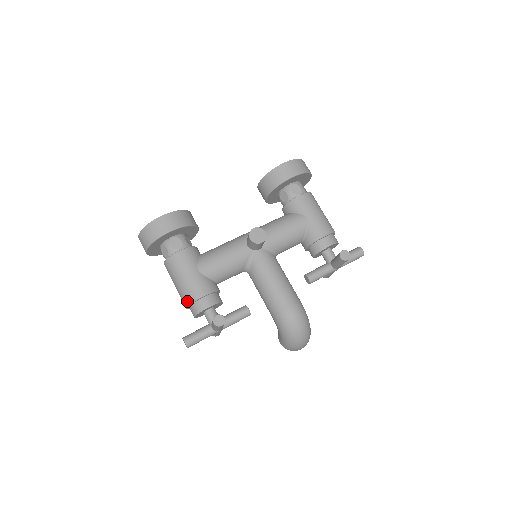
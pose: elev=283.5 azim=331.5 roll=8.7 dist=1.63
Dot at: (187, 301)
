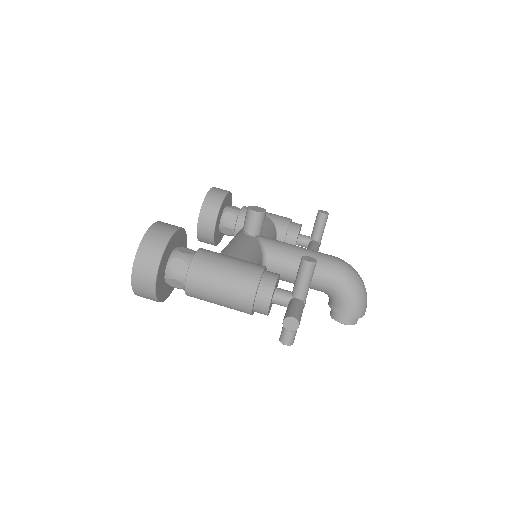
Dot at: (251, 285)
